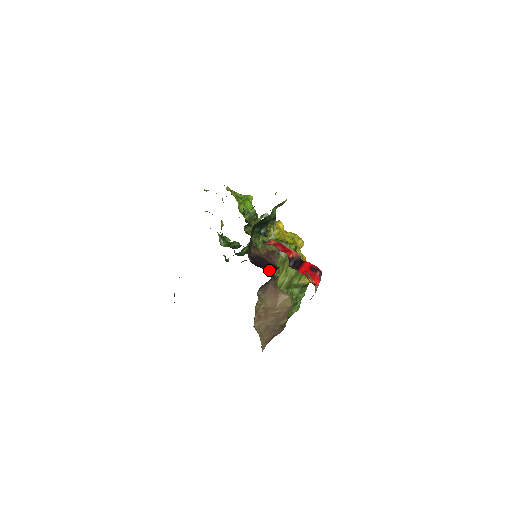
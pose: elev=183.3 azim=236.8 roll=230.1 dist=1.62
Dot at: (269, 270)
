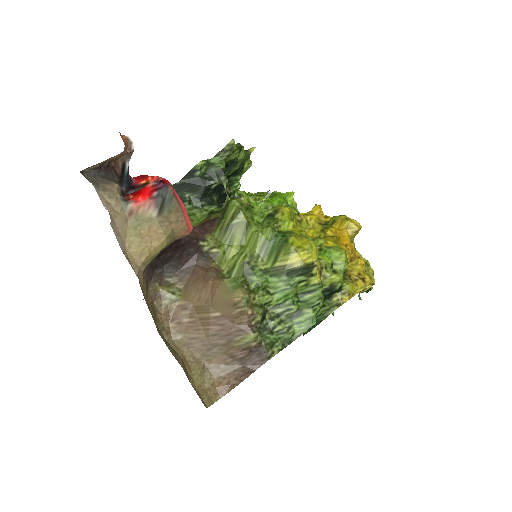
Dot at: occluded
